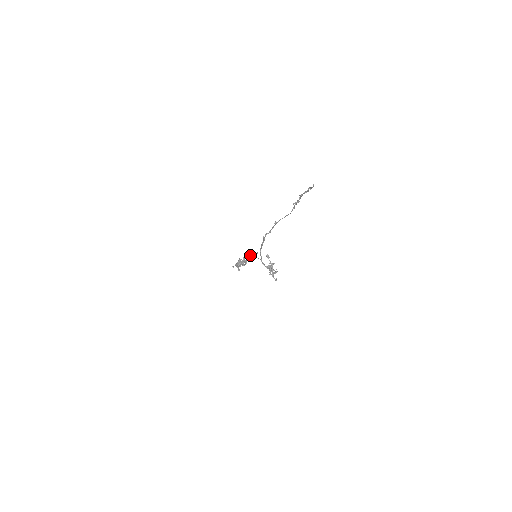
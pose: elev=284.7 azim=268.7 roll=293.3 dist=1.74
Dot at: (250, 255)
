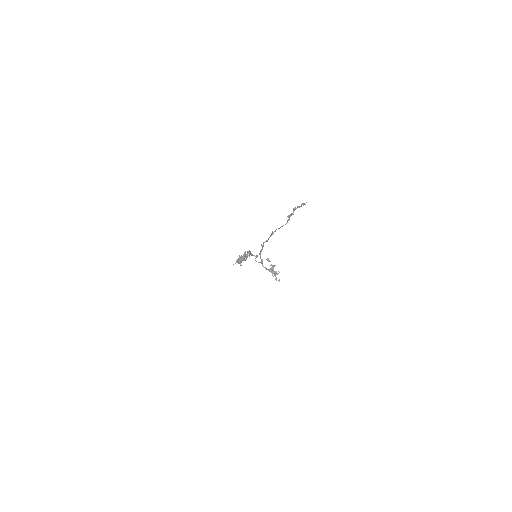
Dot at: (250, 252)
